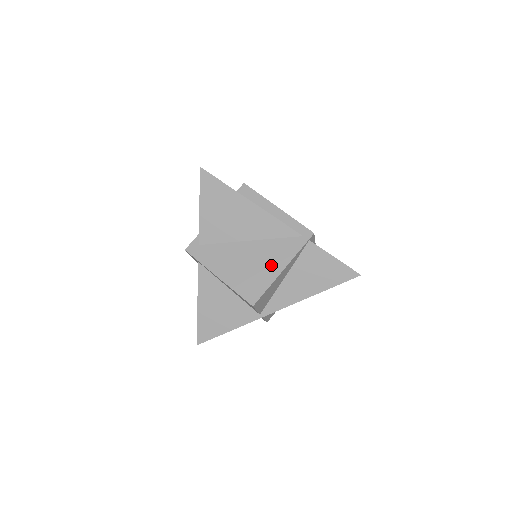
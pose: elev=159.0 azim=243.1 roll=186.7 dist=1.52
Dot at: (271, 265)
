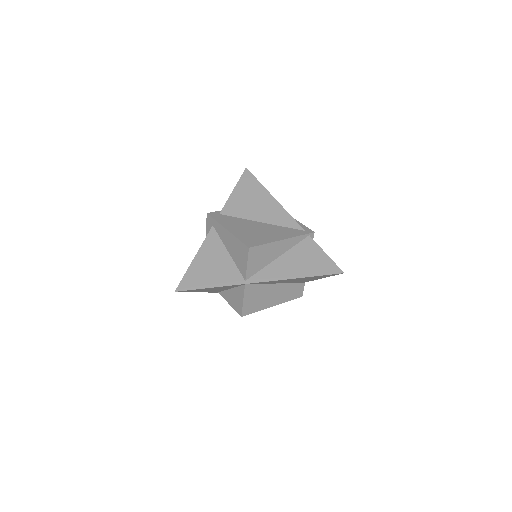
Dot at: (274, 235)
